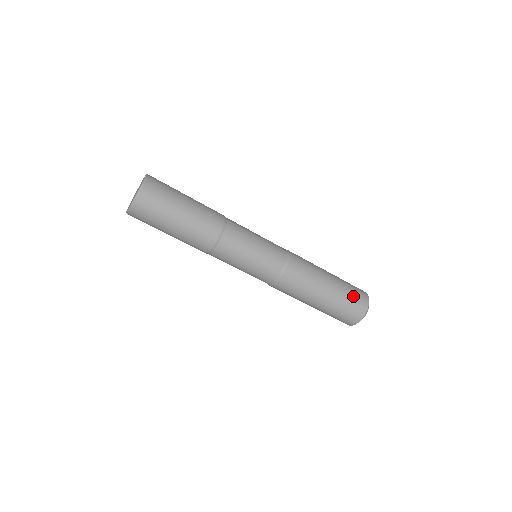
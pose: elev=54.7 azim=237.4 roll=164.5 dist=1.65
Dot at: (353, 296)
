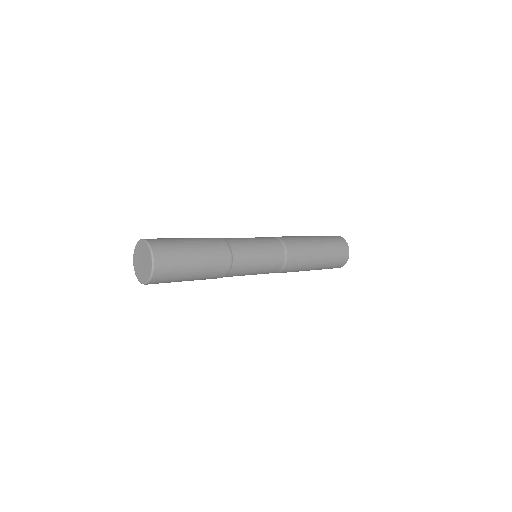
Dot at: (335, 262)
